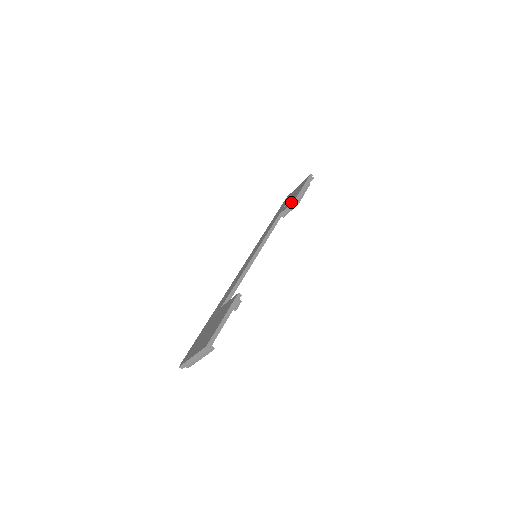
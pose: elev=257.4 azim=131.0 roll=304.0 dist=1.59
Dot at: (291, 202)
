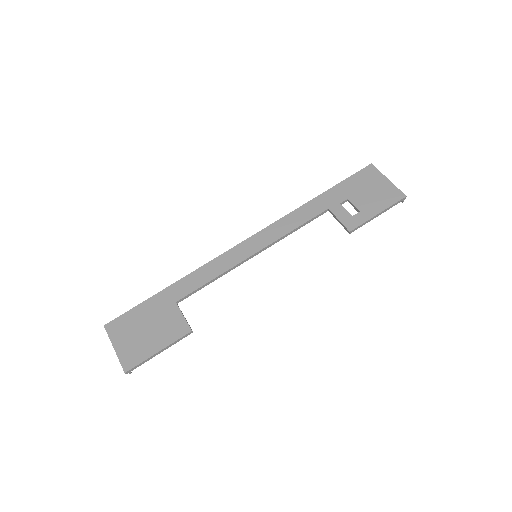
Dot at: (346, 224)
